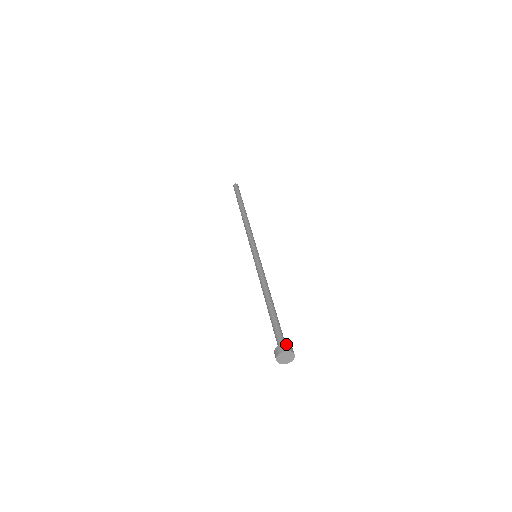
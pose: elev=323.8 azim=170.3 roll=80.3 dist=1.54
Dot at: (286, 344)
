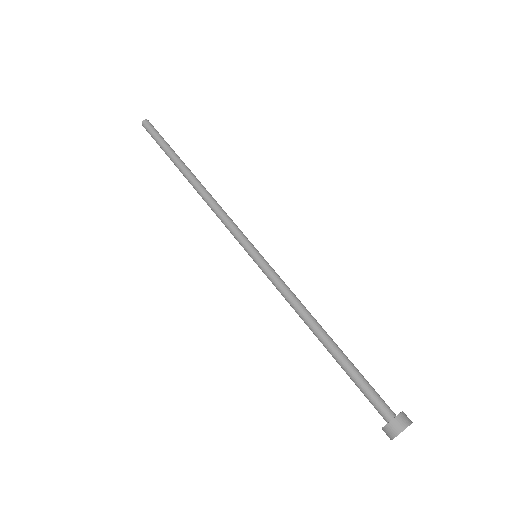
Dot at: (399, 415)
